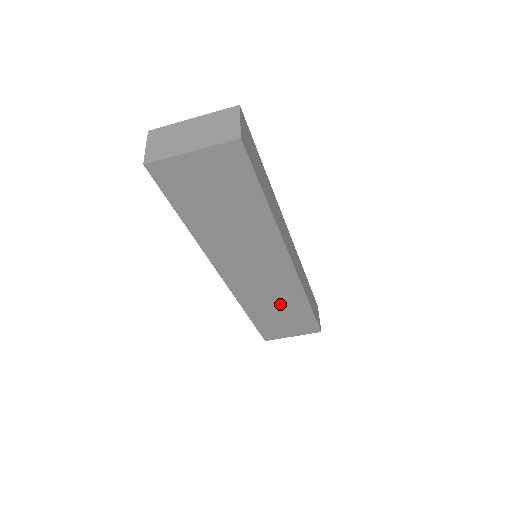
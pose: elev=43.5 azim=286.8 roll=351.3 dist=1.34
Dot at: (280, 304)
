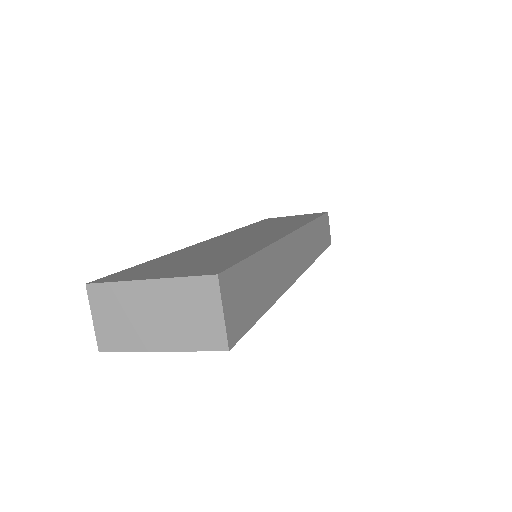
Dot at: occluded
